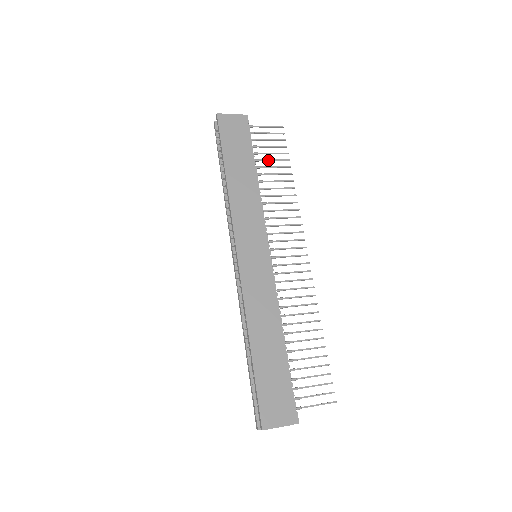
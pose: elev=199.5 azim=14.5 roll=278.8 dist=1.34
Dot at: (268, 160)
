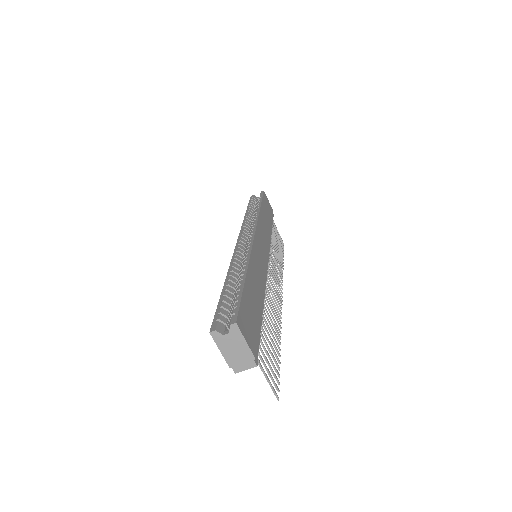
Dot at: occluded
